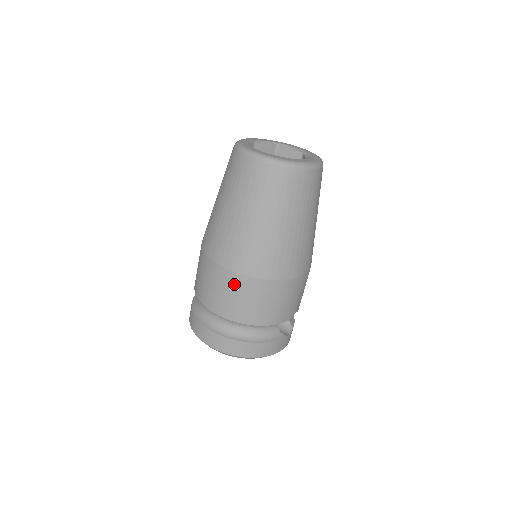
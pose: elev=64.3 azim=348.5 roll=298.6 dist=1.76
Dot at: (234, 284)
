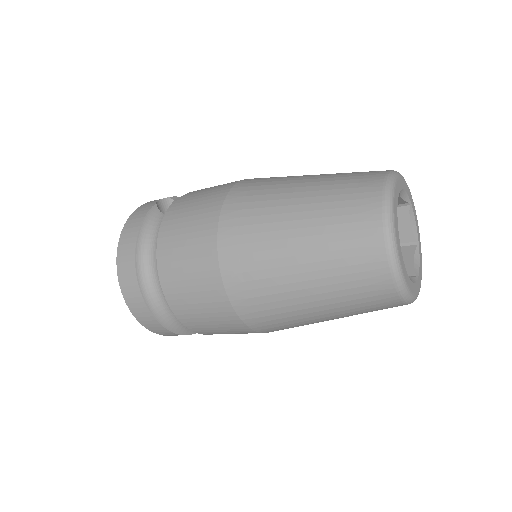
Dot at: (214, 302)
